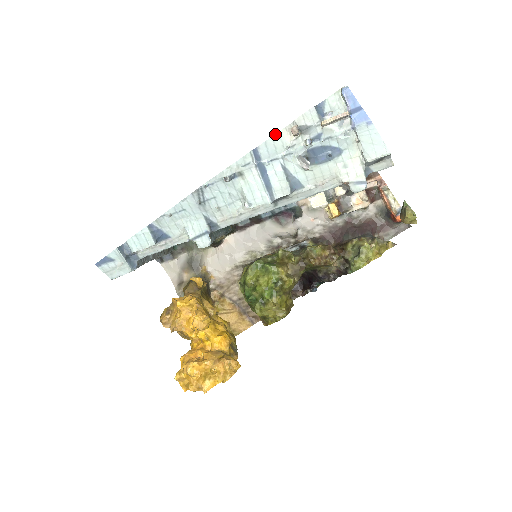
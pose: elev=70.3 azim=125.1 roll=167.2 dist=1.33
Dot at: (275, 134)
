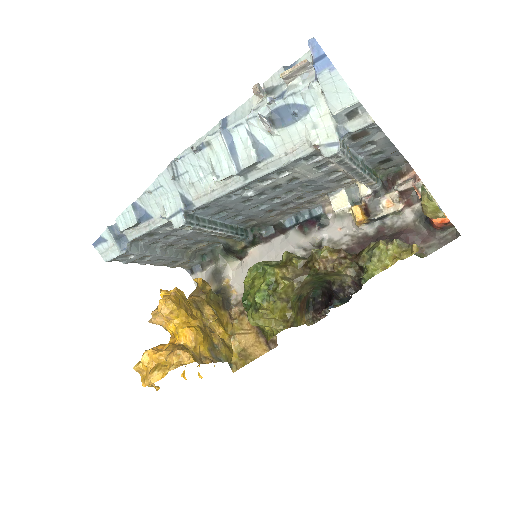
Dot at: (246, 101)
